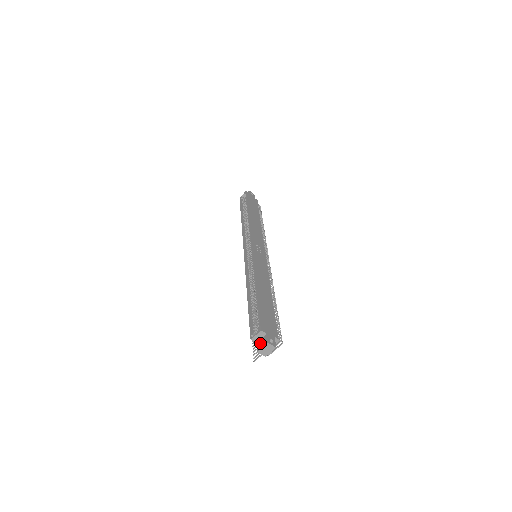
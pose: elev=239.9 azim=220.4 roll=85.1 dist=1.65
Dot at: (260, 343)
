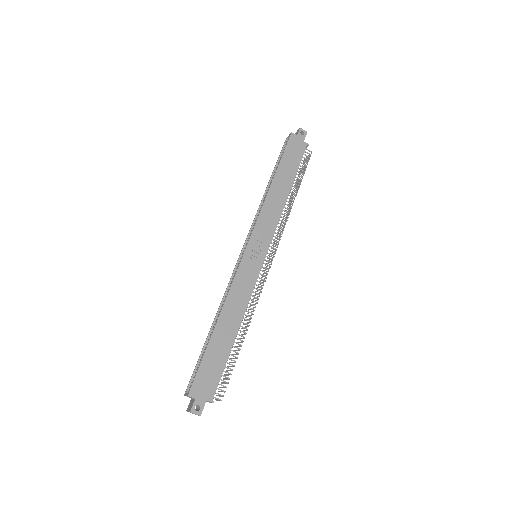
Dot at: (190, 403)
